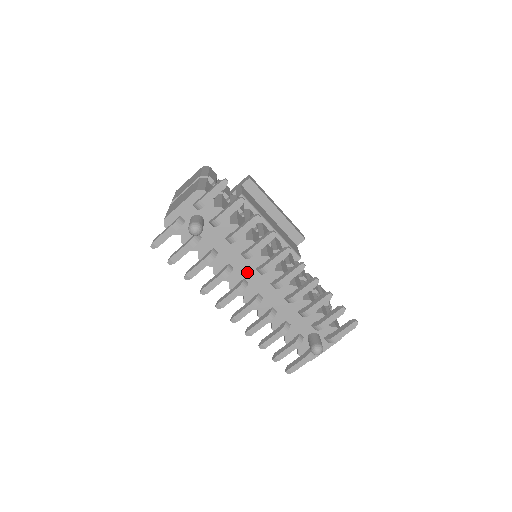
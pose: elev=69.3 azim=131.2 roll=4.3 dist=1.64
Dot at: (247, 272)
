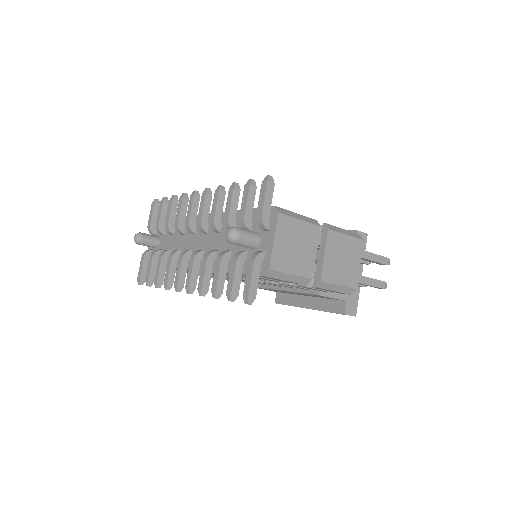
Dot at: (189, 243)
